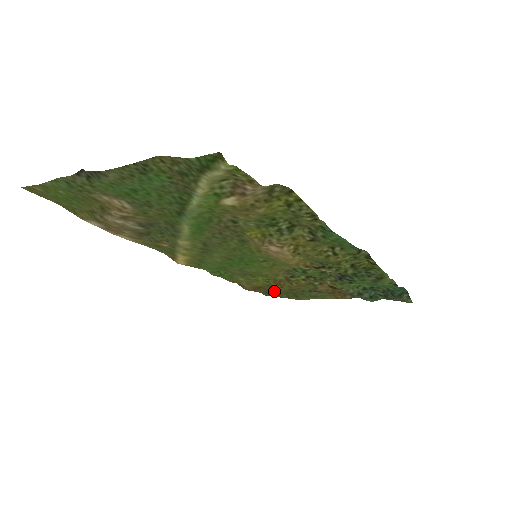
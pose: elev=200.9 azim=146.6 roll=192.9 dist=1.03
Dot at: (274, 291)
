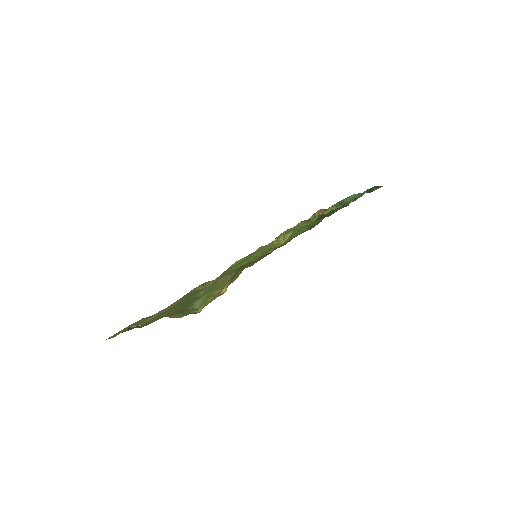
Dot at: occluded
